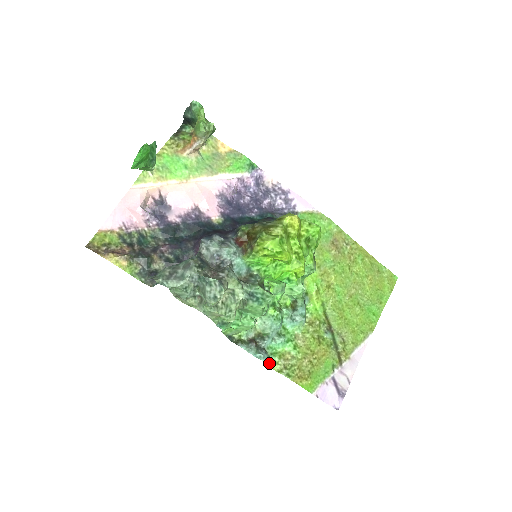
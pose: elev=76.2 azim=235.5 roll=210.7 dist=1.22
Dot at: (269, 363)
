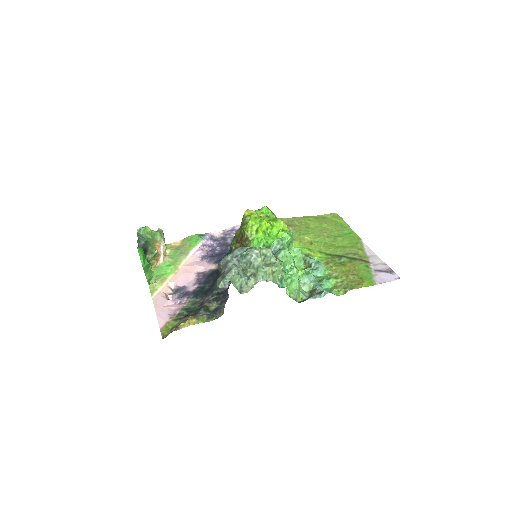
Dot at: occluded
